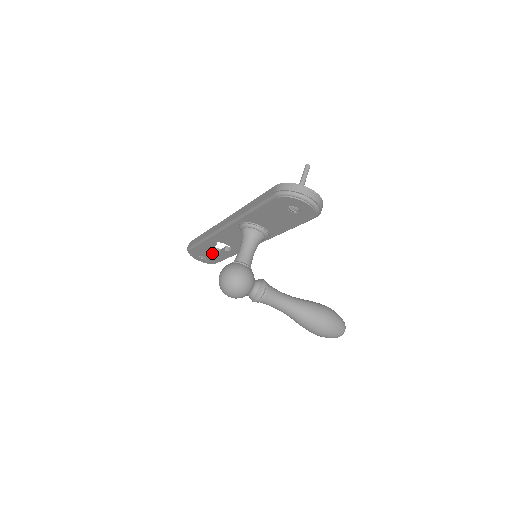
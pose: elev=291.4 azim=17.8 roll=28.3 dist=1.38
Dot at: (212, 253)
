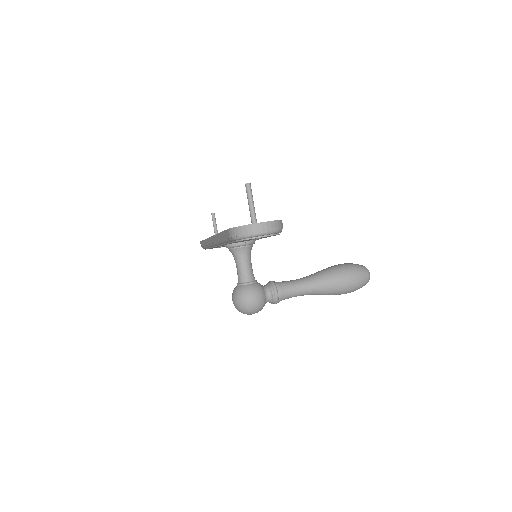
Dot at: occluded
